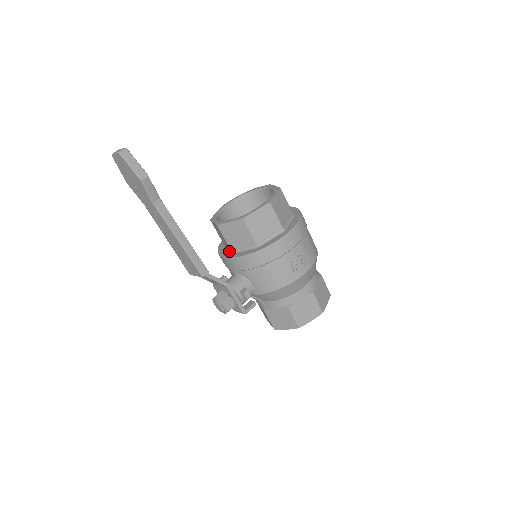
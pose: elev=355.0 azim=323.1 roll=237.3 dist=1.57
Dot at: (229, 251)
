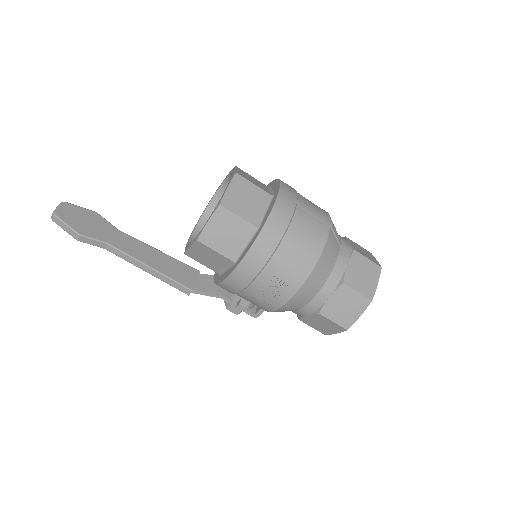
Dot at: occluded
